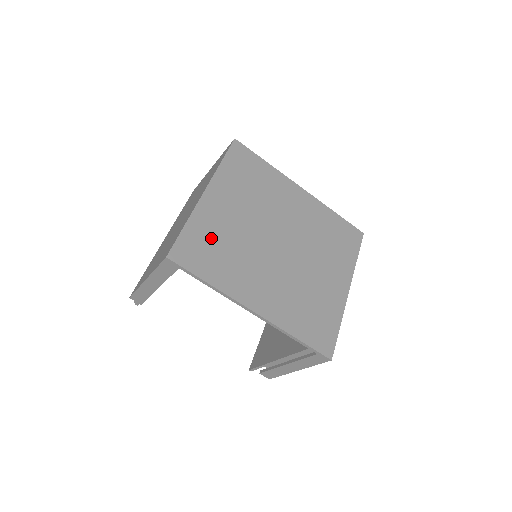
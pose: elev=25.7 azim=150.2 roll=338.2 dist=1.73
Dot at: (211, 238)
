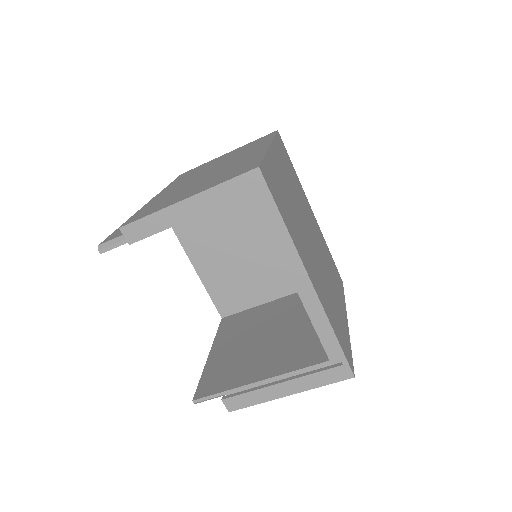
Dot at: (279, 186)
